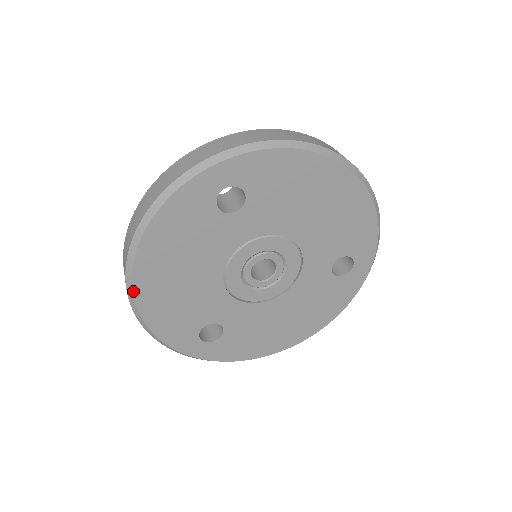
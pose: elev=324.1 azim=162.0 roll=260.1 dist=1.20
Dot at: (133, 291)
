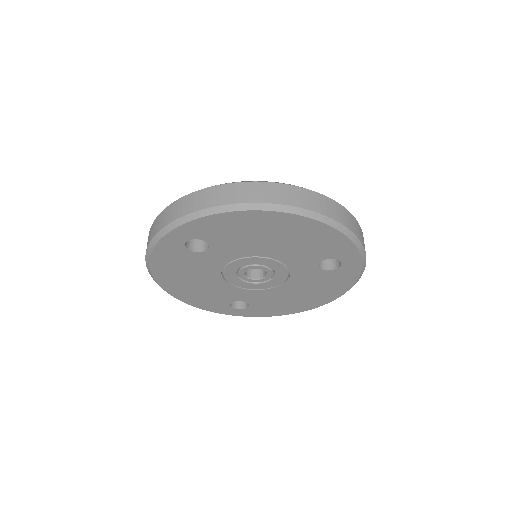
Dot at: occluded
